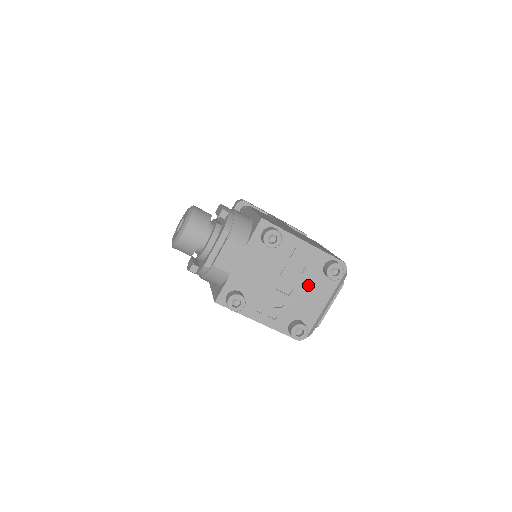
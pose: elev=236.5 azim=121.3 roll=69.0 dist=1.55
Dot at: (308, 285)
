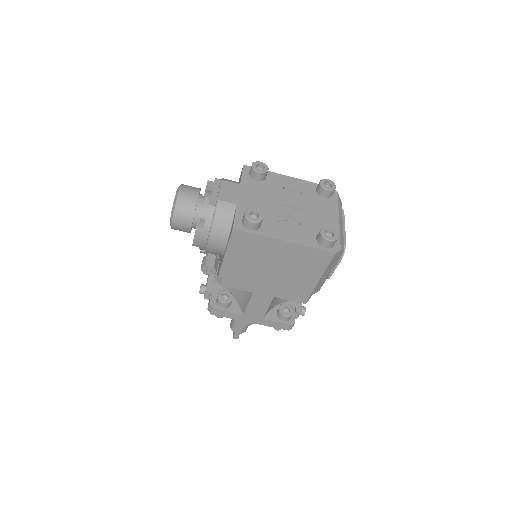
Dot at: (312, 206)
